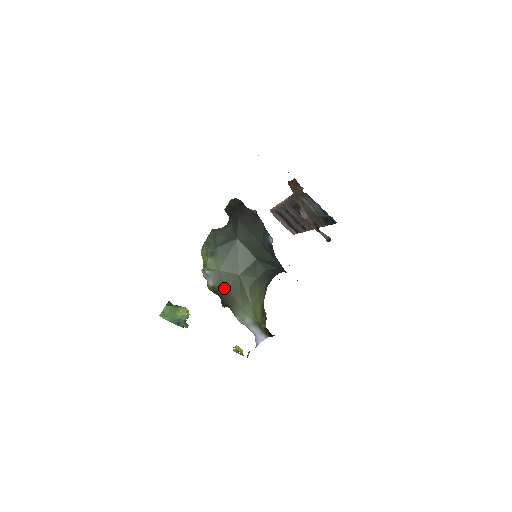
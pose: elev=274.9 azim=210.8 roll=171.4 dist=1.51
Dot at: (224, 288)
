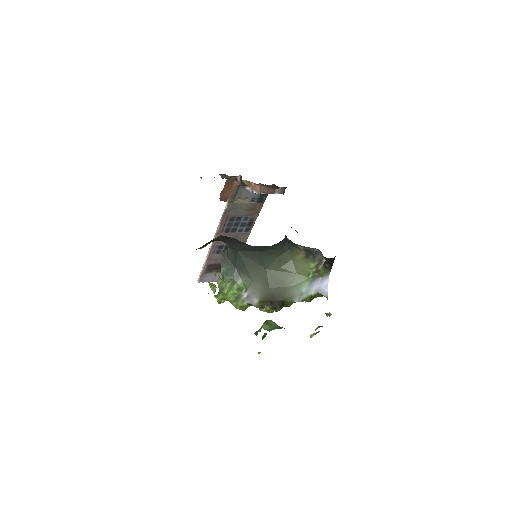
Dot at: (267, 291)
